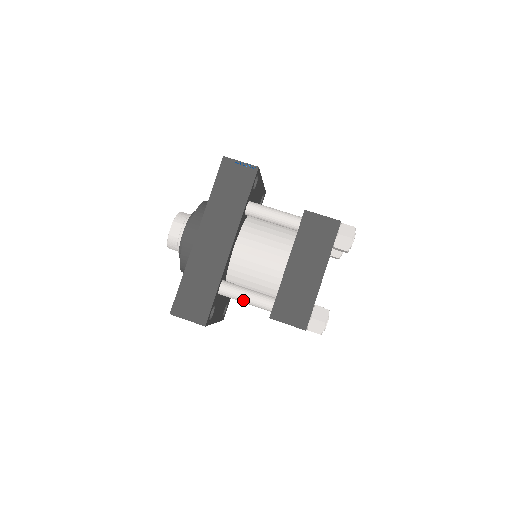
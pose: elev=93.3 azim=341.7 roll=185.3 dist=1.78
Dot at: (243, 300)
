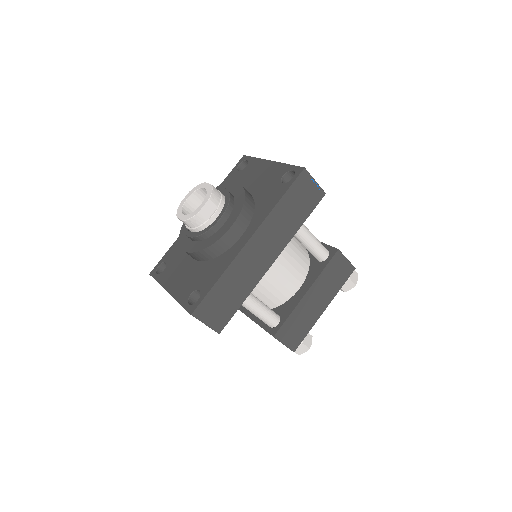
Dot at: (256, 313)
